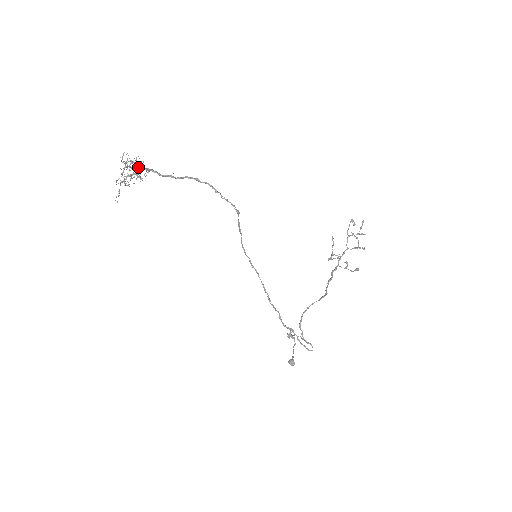
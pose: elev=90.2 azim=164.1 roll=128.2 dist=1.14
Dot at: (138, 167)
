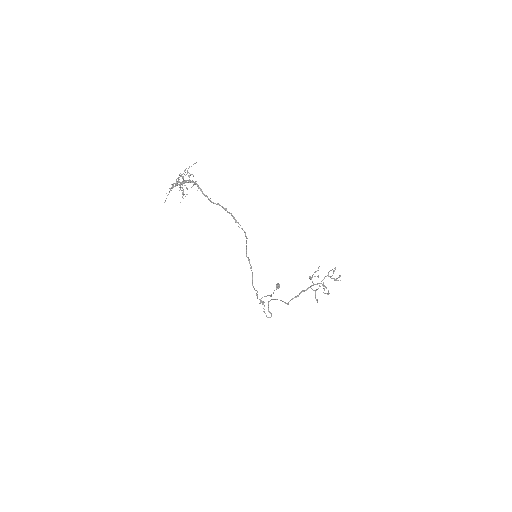
Dot at: (188, 181)
